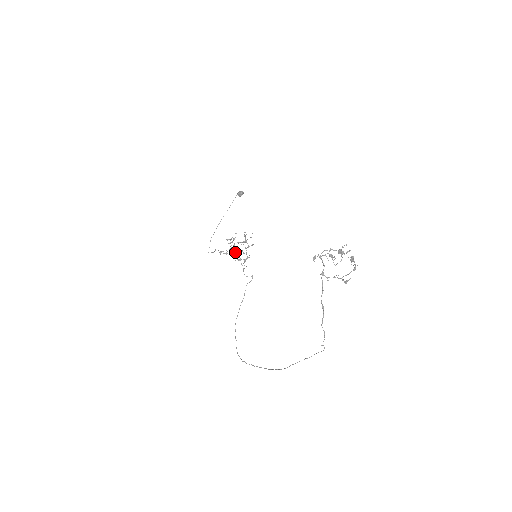
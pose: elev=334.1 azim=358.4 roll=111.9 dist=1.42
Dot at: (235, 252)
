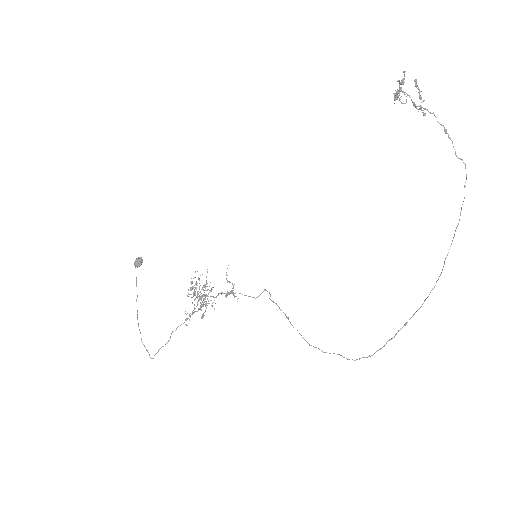
Dot at: (205, 304)
